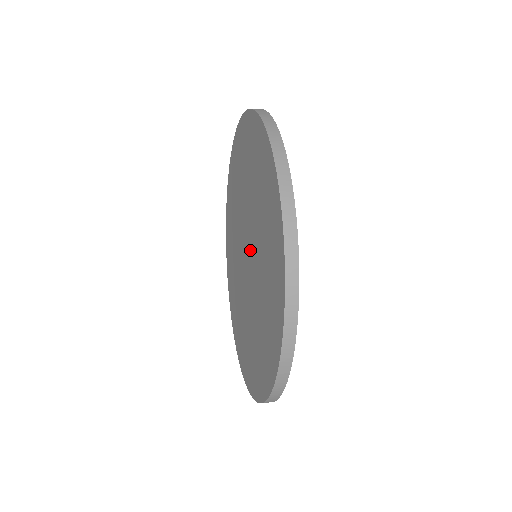
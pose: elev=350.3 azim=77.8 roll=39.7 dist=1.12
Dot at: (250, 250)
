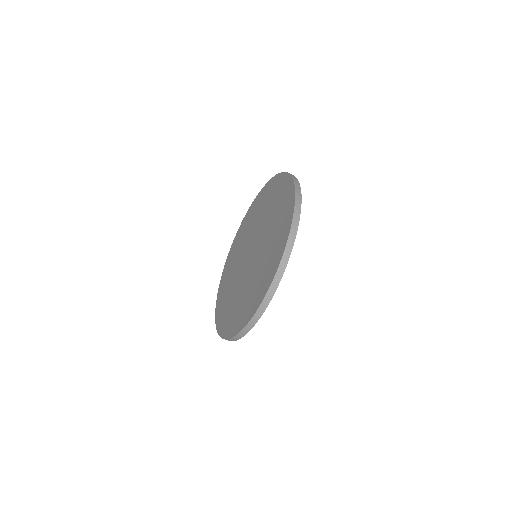
Dot at: (253, 242)
